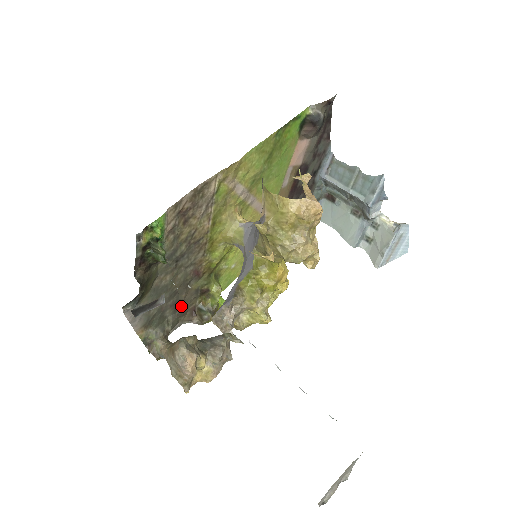
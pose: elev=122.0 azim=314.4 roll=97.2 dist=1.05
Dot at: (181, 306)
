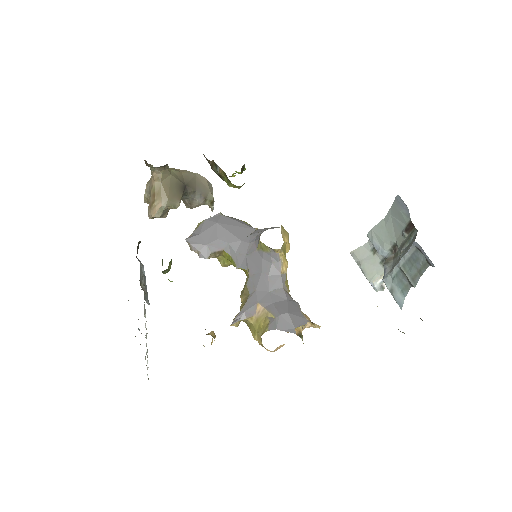
Dot at: occluded
